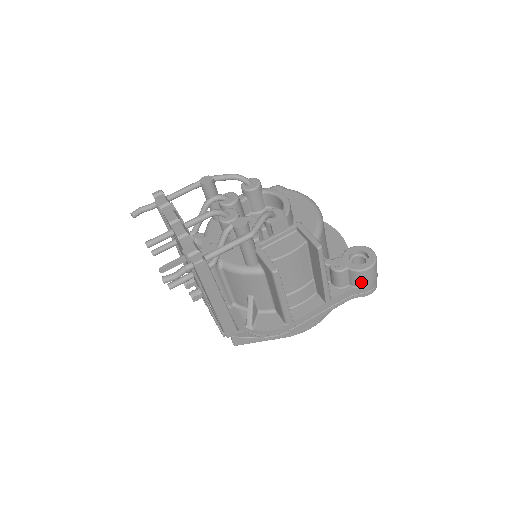
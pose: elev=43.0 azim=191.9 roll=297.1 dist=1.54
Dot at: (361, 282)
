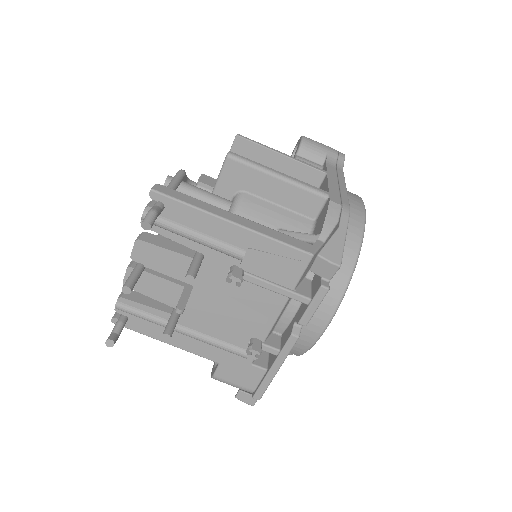
Dot at: (319, 150)
